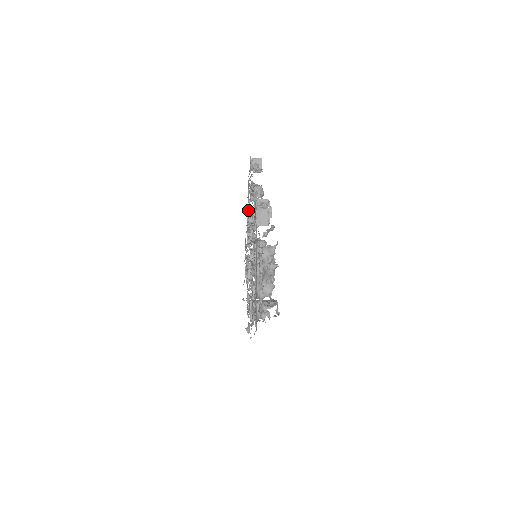
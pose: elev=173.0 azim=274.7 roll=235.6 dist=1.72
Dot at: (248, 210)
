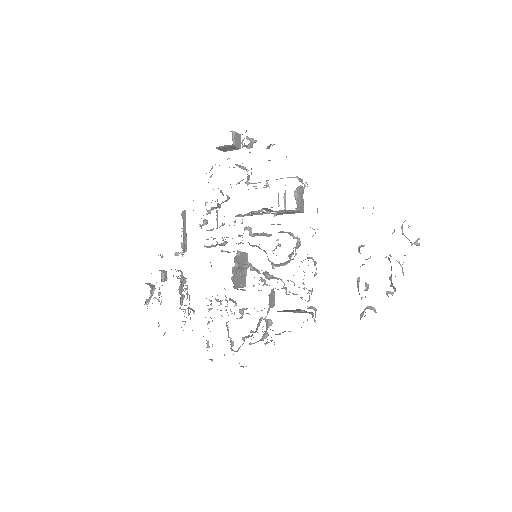
Dot at: occluded
